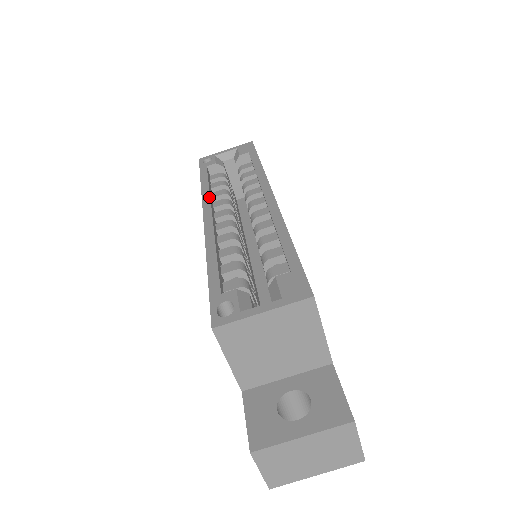
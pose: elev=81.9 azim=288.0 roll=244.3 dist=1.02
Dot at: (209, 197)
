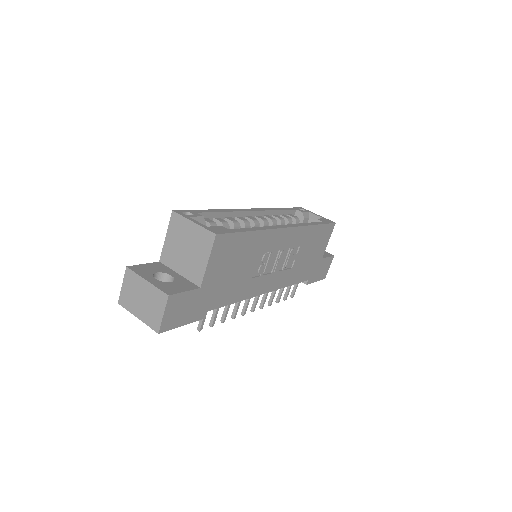
Dot at: (268, 210)
